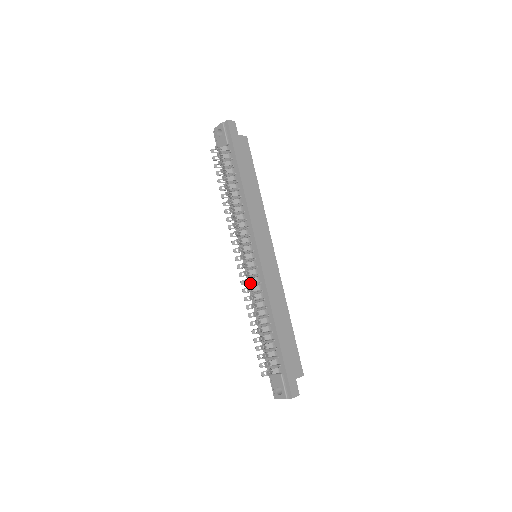
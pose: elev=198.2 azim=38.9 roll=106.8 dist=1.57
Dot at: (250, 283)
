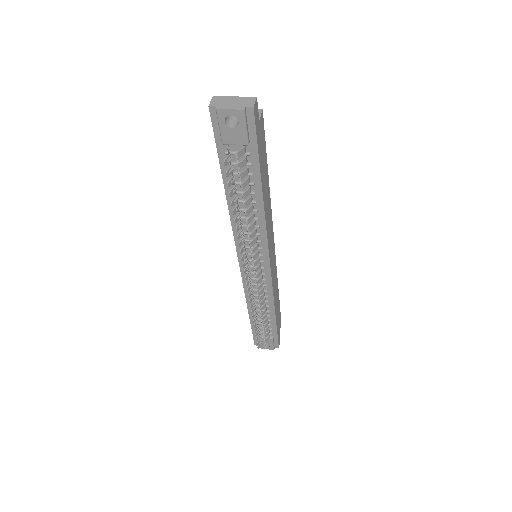
Dot at: (252, 286)
